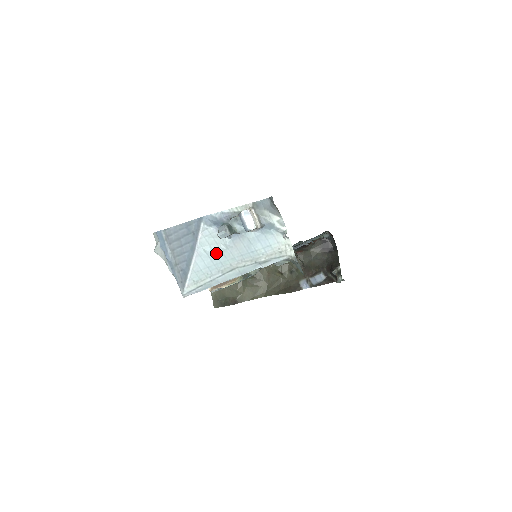
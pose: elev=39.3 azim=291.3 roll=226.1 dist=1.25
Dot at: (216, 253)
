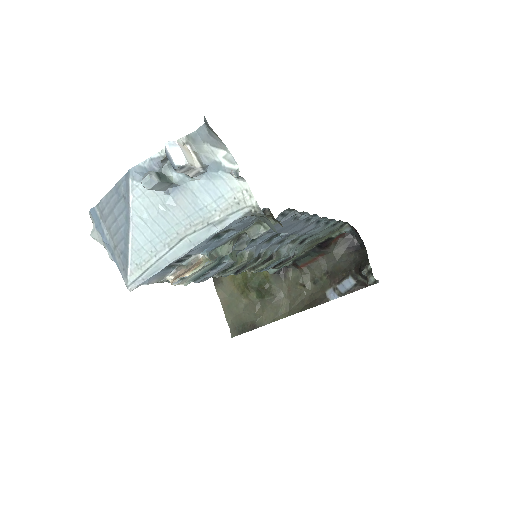
Dot at: (155, 219)
